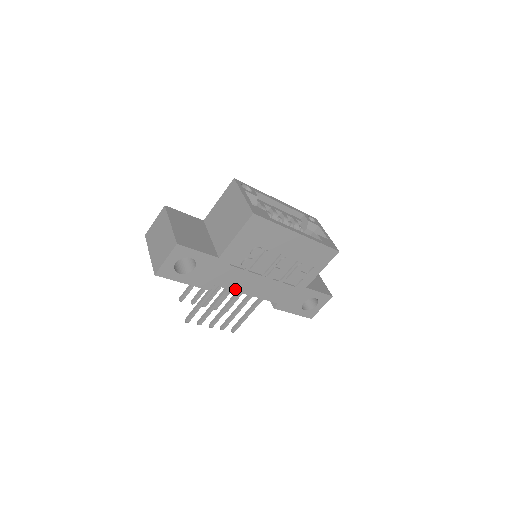
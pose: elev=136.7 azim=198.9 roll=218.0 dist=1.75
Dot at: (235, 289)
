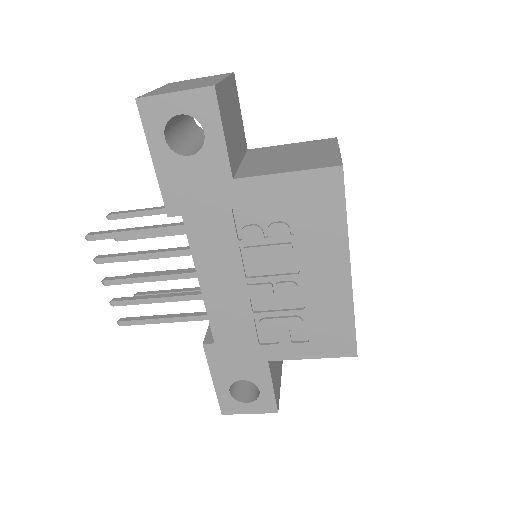
Dot at: (196, 255)
